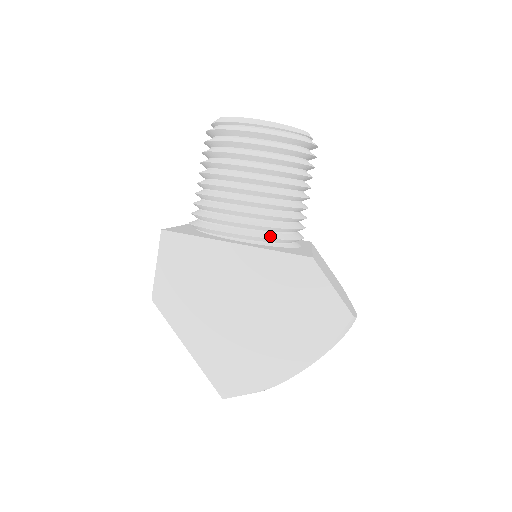
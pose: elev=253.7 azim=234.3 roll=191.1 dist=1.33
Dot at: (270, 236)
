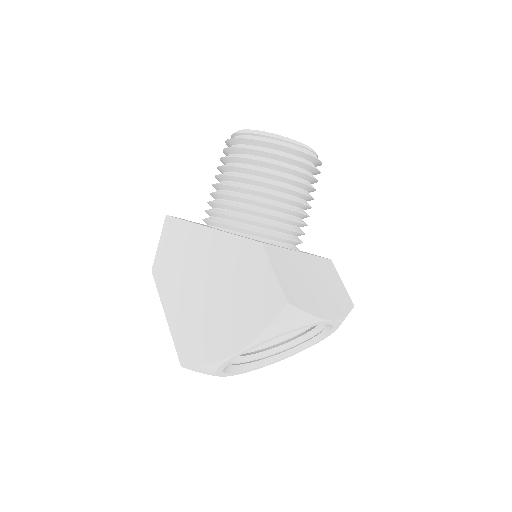
Dot at: (246, 228)
